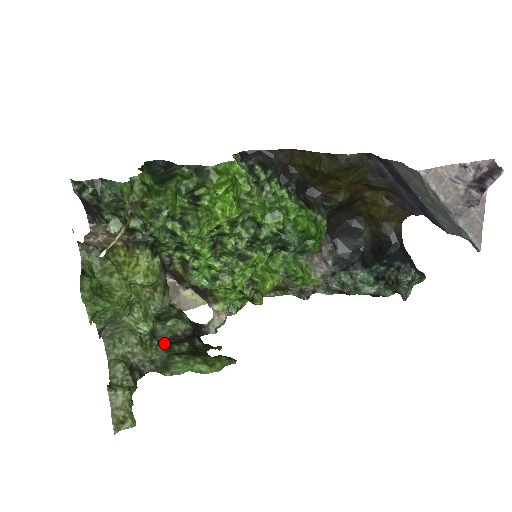
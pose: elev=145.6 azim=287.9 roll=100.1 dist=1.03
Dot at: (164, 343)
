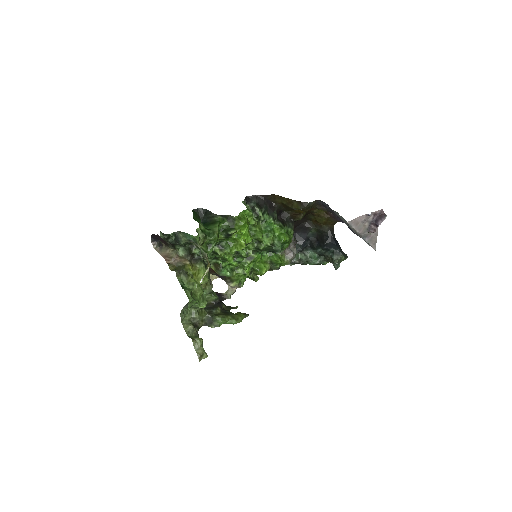
Dot at: (207, 309)
